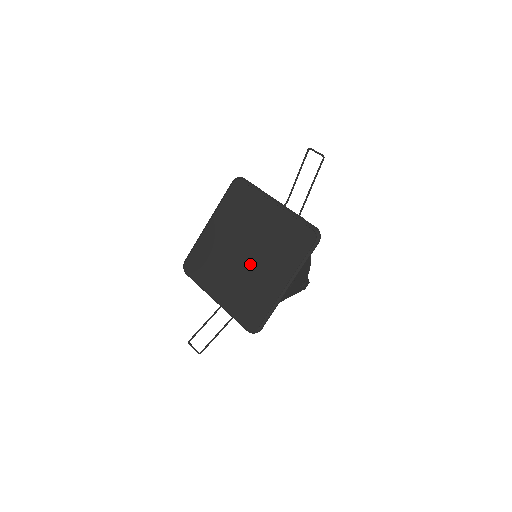
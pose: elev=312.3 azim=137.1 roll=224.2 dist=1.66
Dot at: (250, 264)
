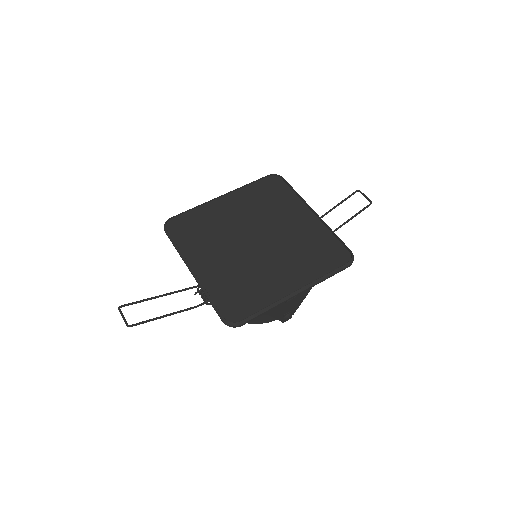
Dot at: (259, 253)
